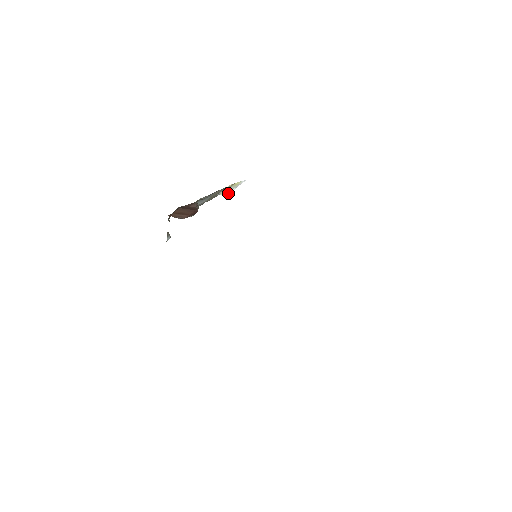
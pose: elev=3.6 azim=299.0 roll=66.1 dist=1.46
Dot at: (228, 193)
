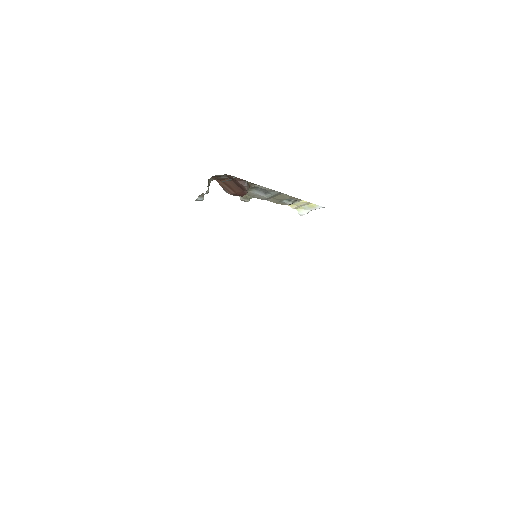
Dot at: (301, 212)
